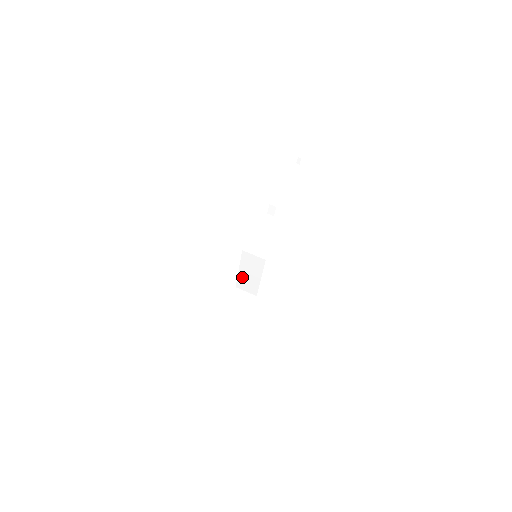
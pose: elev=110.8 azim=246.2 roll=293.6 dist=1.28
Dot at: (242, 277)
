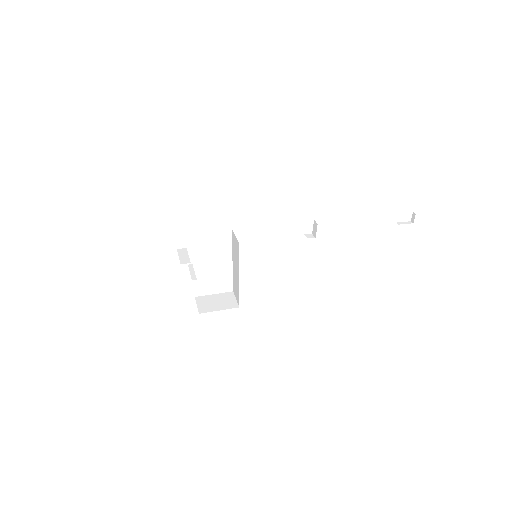
Dot at: (234, 274)
